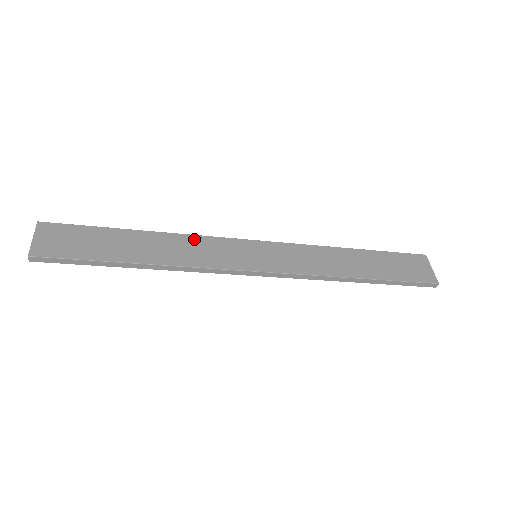
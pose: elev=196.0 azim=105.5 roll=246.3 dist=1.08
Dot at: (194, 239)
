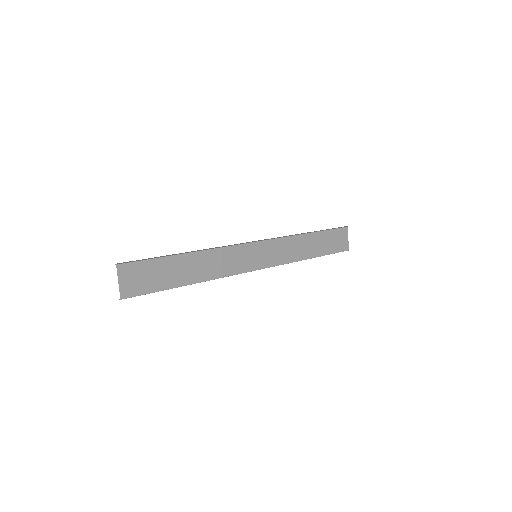
Dot at: (220, 252)
